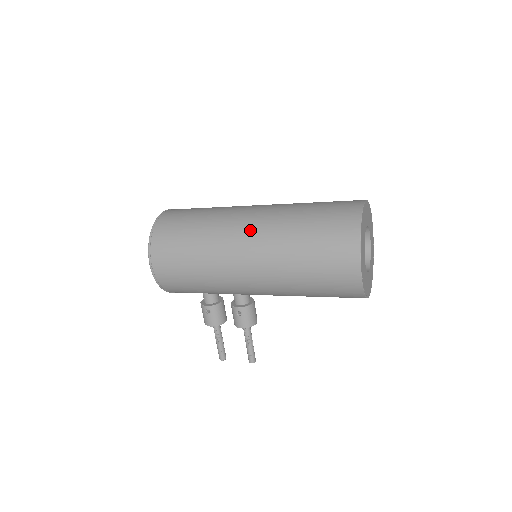
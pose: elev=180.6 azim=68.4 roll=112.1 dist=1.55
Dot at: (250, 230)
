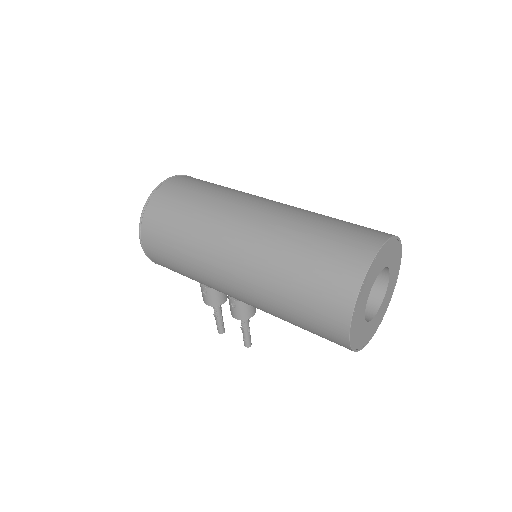
Dot at: (240, 243)
